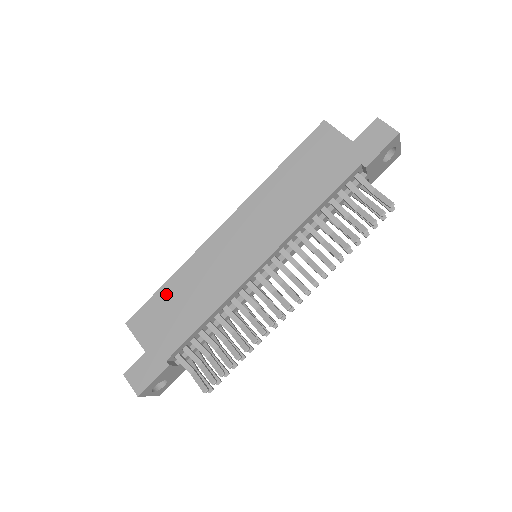
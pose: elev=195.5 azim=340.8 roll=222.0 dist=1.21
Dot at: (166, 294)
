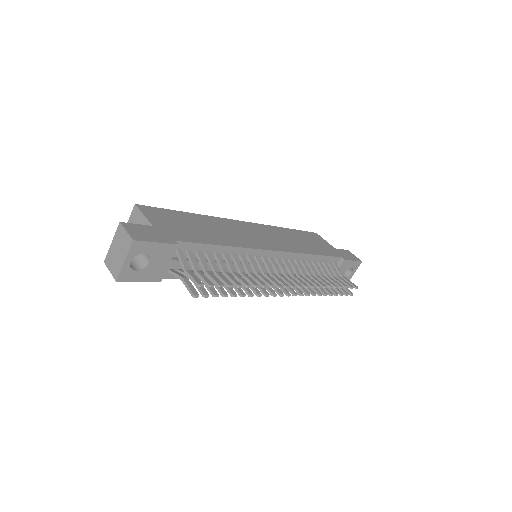
Dot at: (185, 216)
